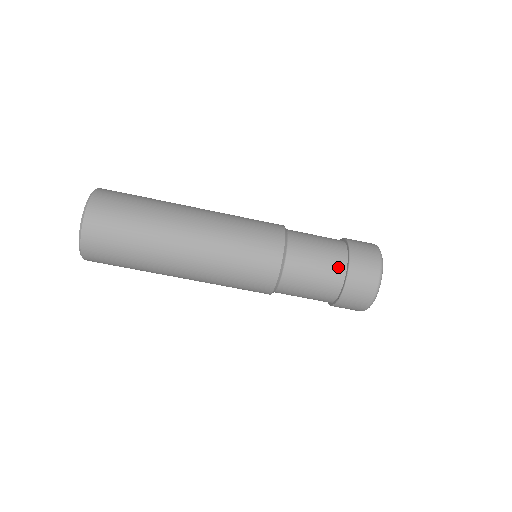
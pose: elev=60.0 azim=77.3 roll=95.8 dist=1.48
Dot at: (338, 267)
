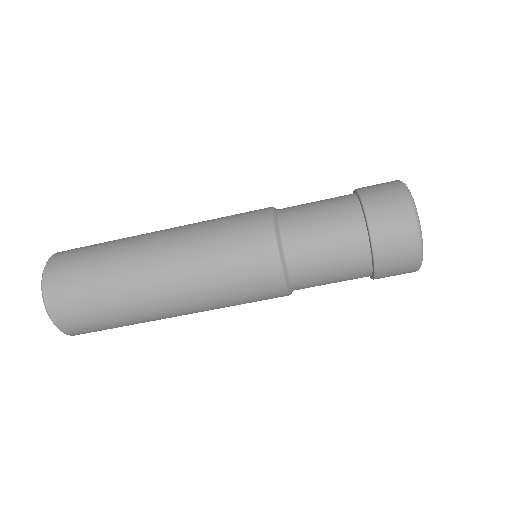
Dot at: (360, 262)
